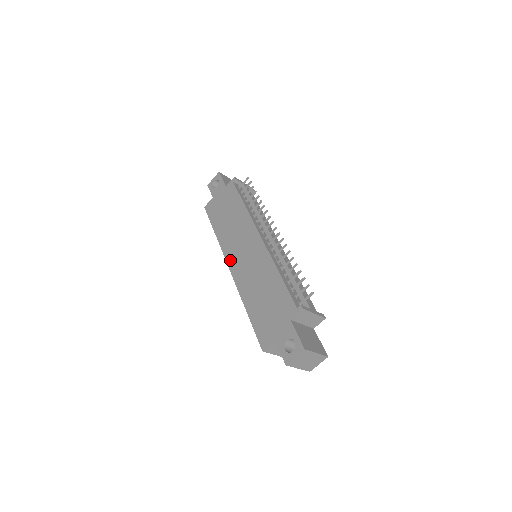
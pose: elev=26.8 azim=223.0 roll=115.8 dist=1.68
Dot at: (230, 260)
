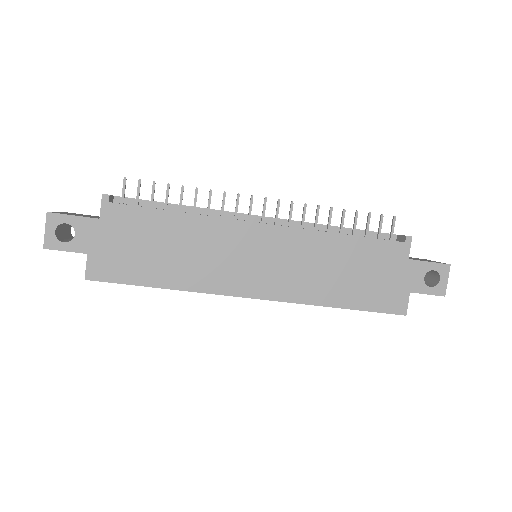
Dot at: (244, 289)
